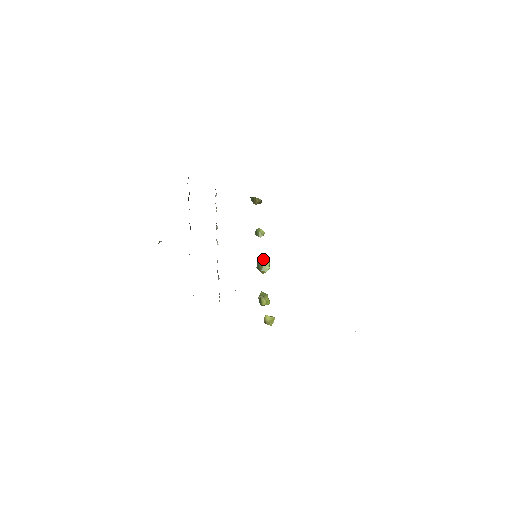
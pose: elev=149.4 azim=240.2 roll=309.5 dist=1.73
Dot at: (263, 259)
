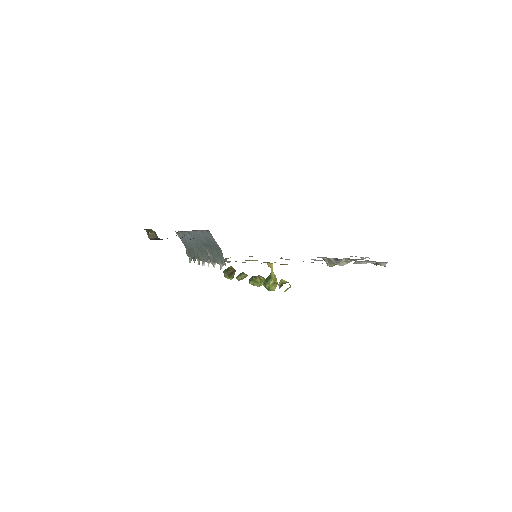
Dot at: occluded
